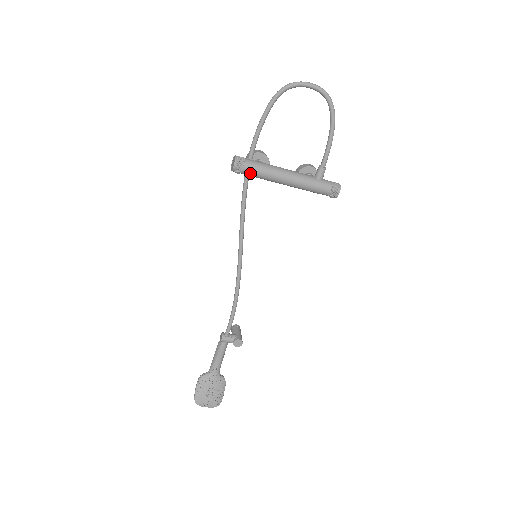
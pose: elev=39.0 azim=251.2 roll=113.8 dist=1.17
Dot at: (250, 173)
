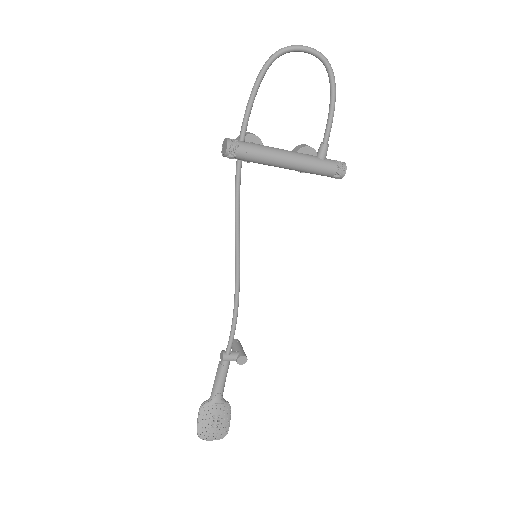
Dot at: (246, 157)
